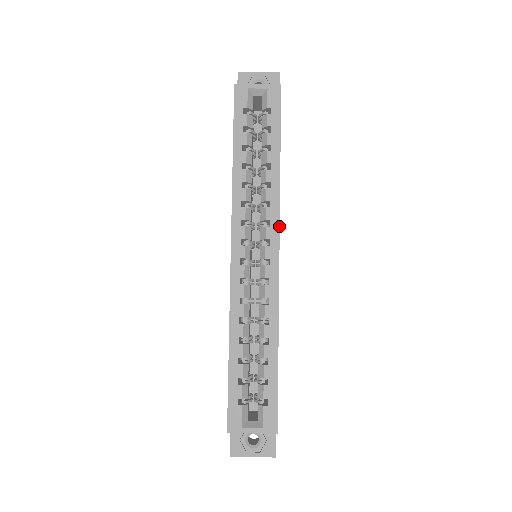
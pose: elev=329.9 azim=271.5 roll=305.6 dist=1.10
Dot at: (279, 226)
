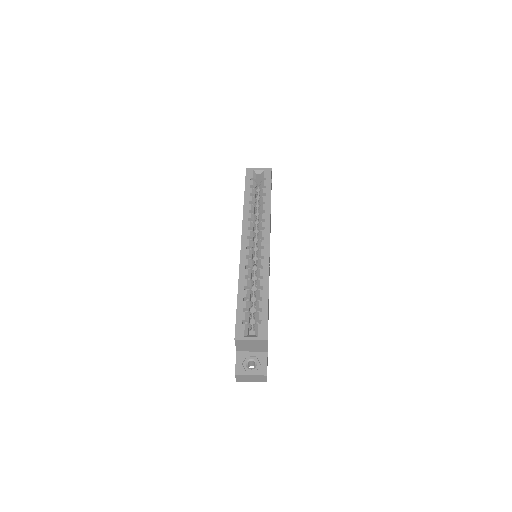
Dot at: occluded
